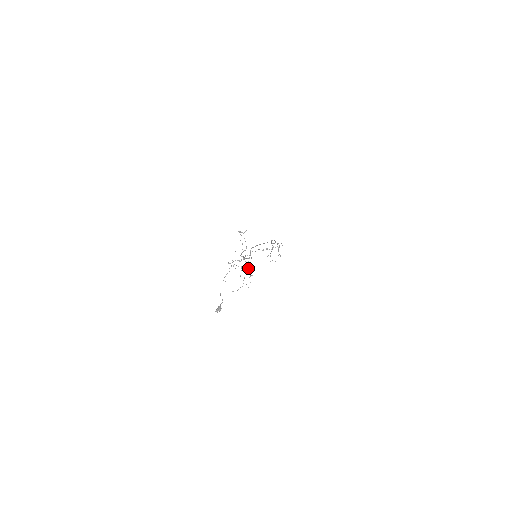
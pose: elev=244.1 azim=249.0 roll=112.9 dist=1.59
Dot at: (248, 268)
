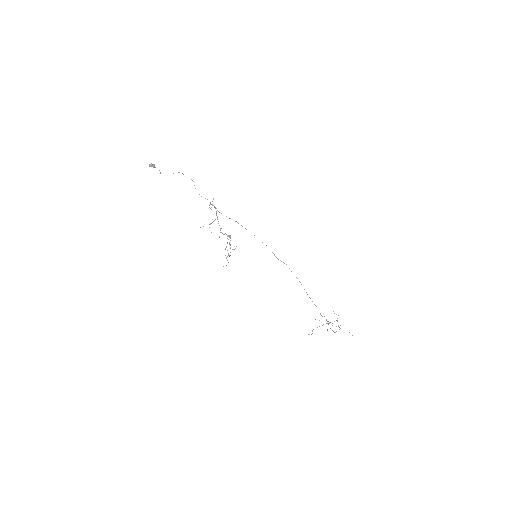
Dot at: occluded
